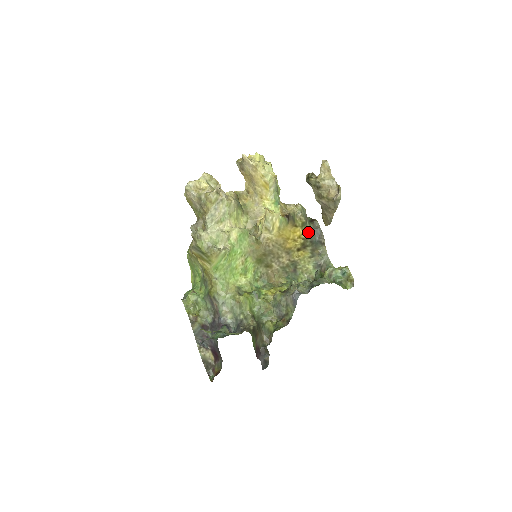
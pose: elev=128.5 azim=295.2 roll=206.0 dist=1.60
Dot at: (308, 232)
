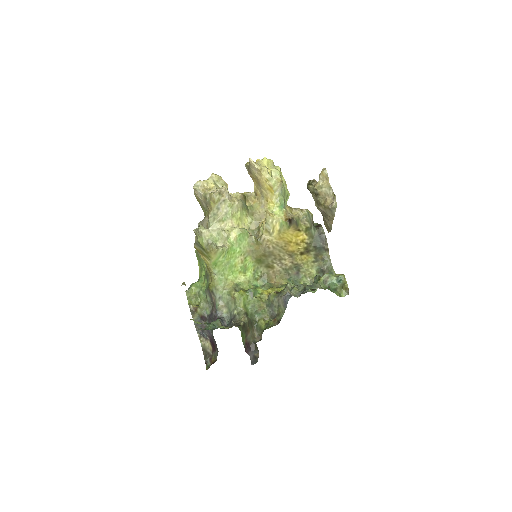
Dot at: (312, 237)
